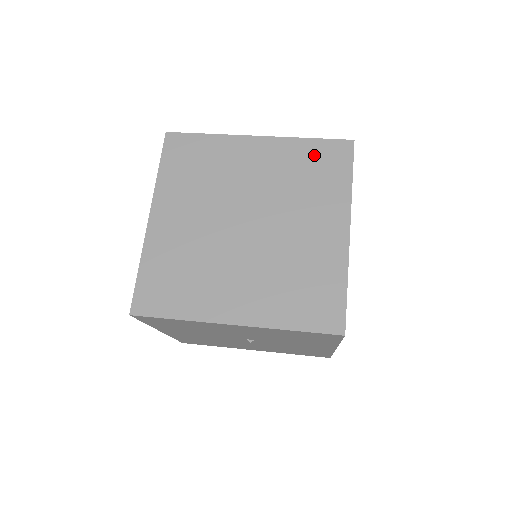
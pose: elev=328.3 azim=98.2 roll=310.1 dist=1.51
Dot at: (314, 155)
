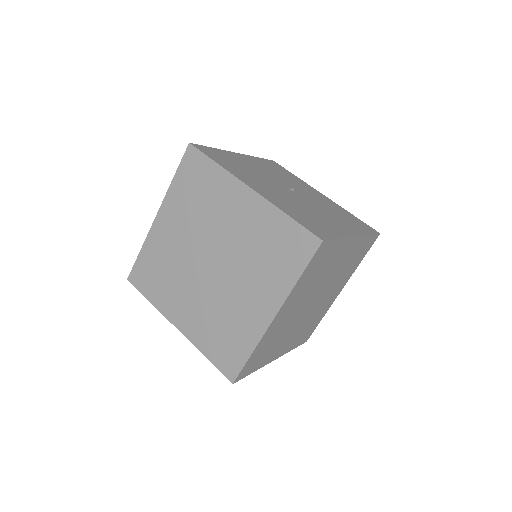
Dot at: (283, 235)
